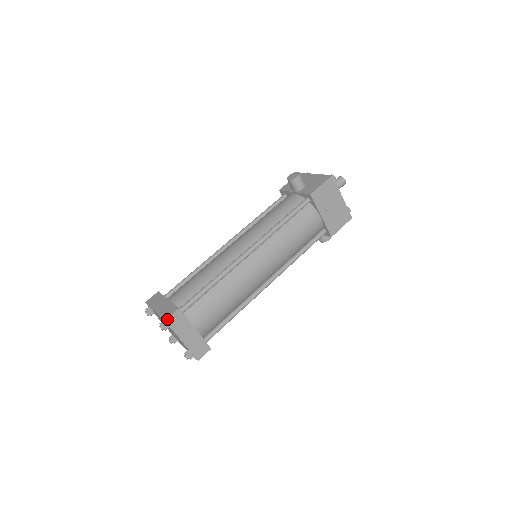
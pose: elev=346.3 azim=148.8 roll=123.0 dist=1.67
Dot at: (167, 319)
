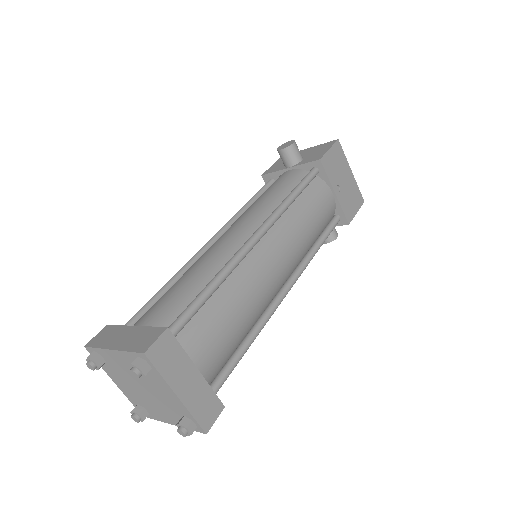
Dot at: (148, 350)
